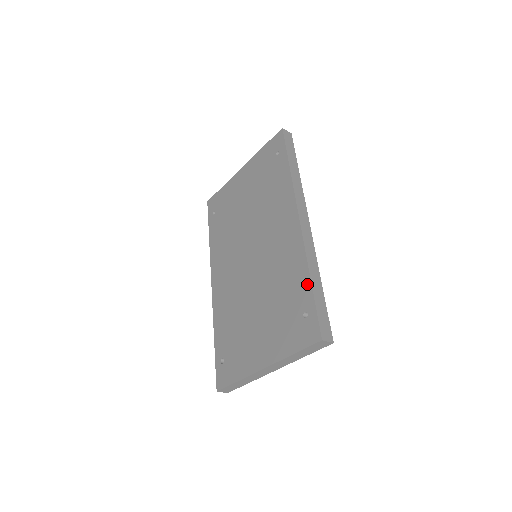
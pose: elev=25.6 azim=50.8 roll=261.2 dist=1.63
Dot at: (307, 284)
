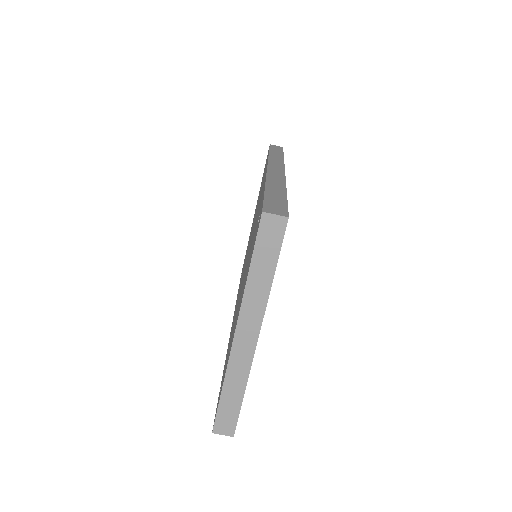
Dot at: (263, 194)
